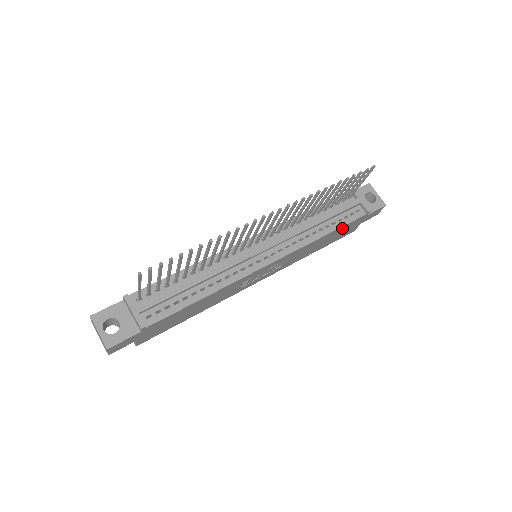
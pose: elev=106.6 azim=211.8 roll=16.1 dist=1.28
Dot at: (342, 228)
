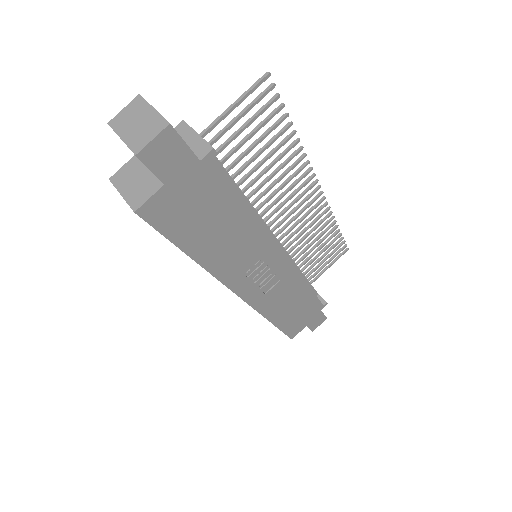
Dot at: (310, 300)
